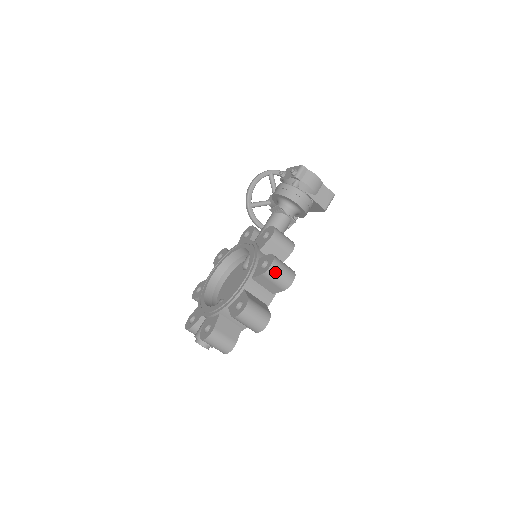
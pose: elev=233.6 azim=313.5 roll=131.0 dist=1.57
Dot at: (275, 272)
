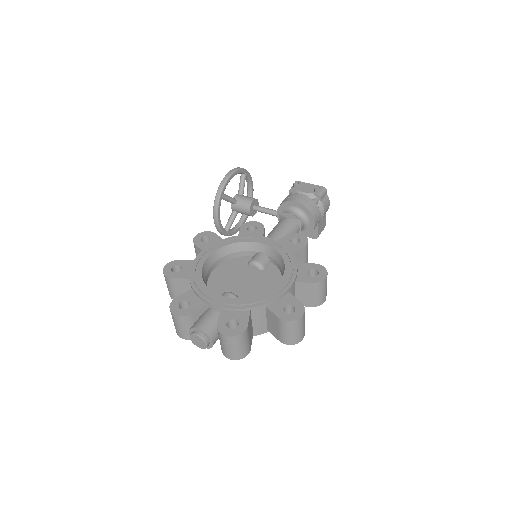
Dot at: (324, 285)
